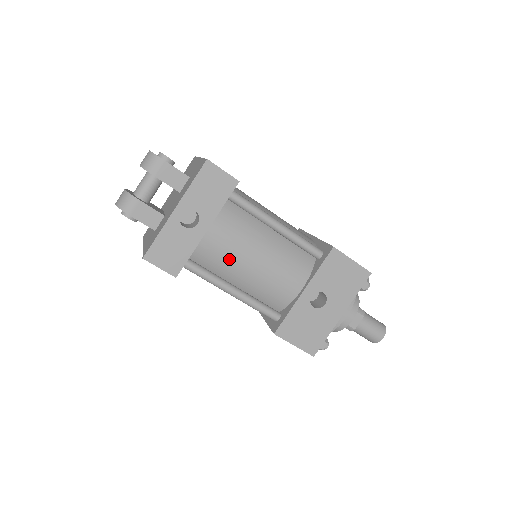
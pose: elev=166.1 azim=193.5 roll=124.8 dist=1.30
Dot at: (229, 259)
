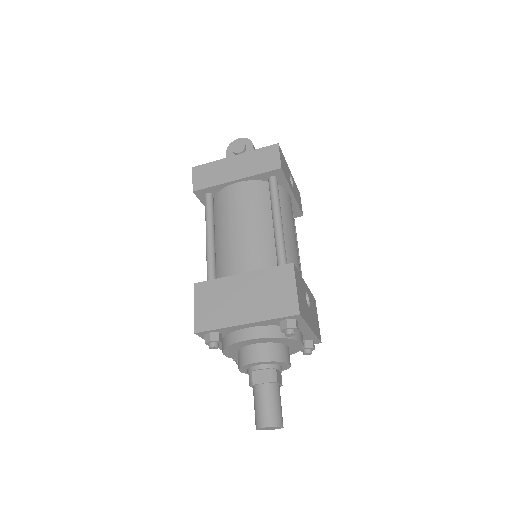
Dot at: (288, 214)
